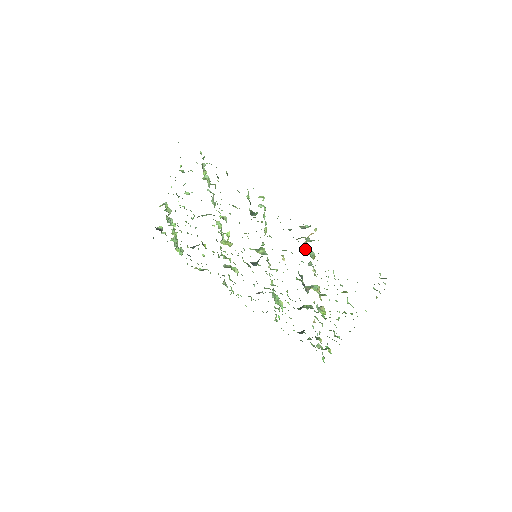
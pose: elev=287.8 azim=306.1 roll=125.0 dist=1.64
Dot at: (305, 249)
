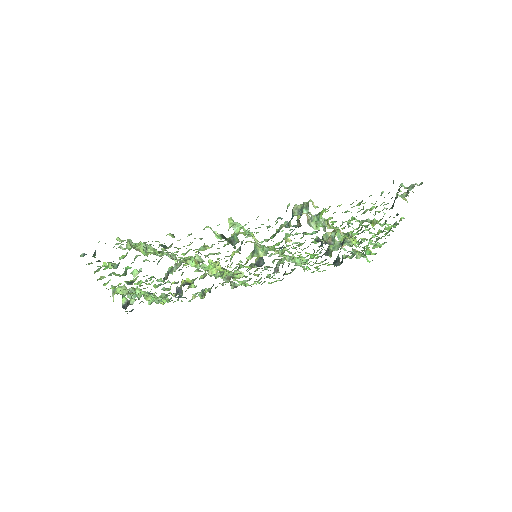
Dot at: (309, 221)
